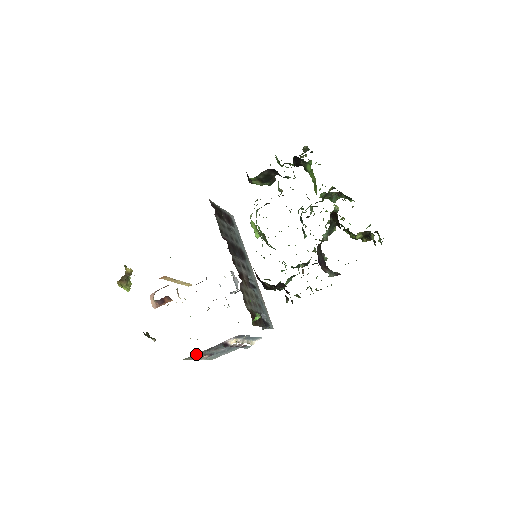
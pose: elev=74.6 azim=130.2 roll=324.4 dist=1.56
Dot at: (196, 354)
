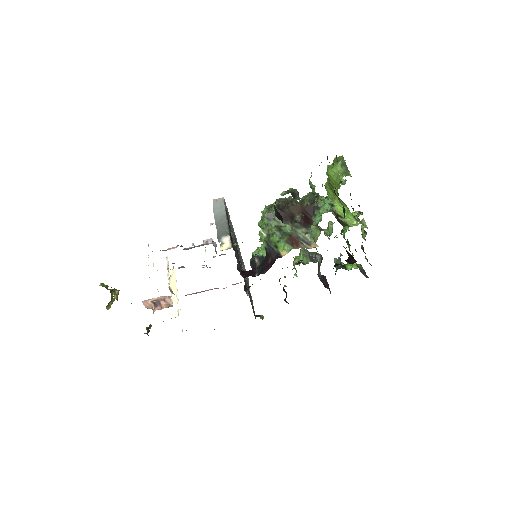
Dot at: occluded
